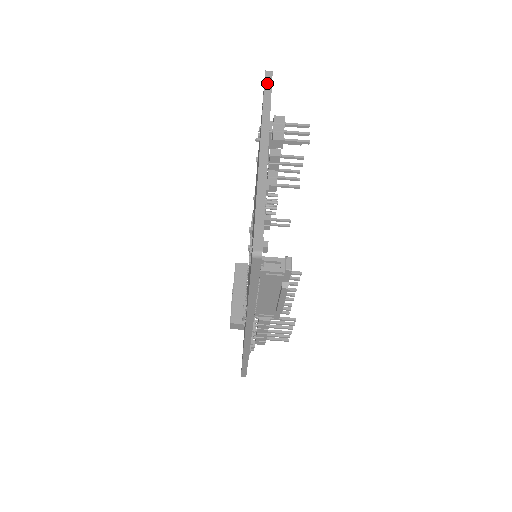
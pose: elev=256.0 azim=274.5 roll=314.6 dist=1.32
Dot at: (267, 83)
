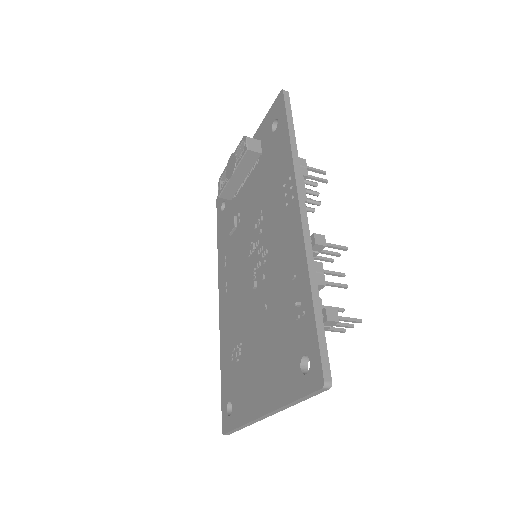
Dot at: (313, 394)
